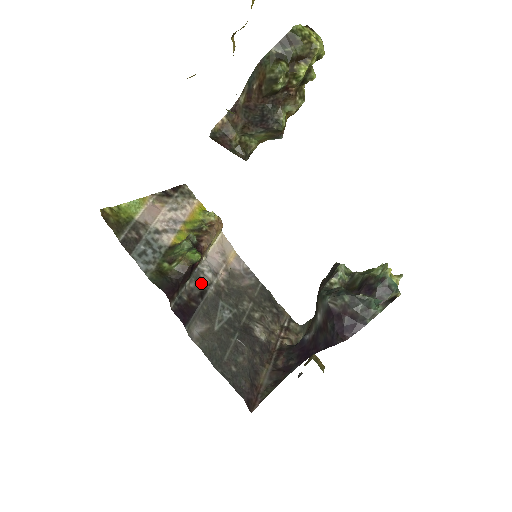
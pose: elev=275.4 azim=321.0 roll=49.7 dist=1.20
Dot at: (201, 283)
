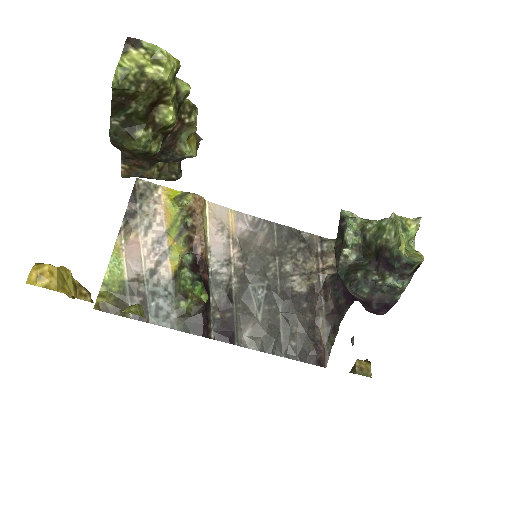
Dot at: (222, 287)
